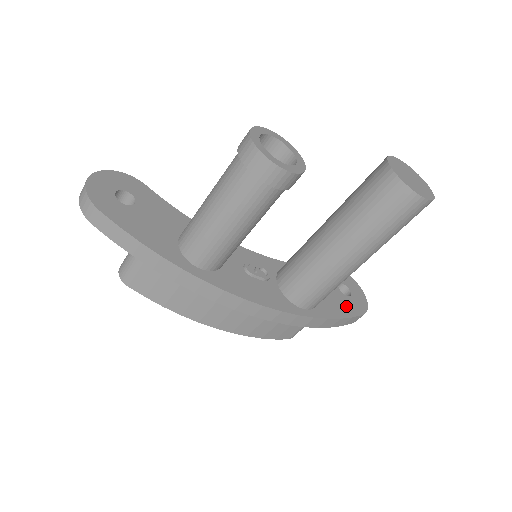
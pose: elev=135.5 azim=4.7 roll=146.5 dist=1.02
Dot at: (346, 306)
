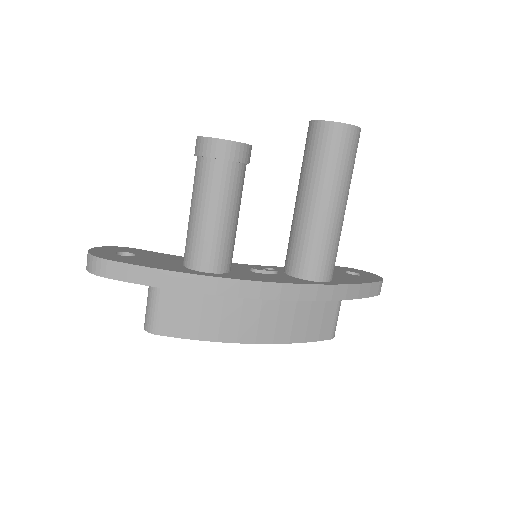
Dot at: (361, 279)
